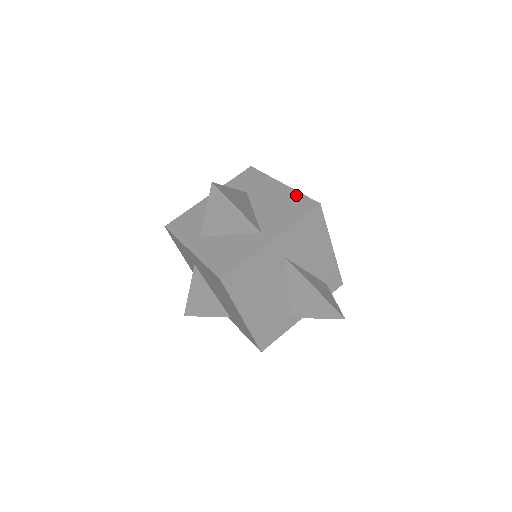
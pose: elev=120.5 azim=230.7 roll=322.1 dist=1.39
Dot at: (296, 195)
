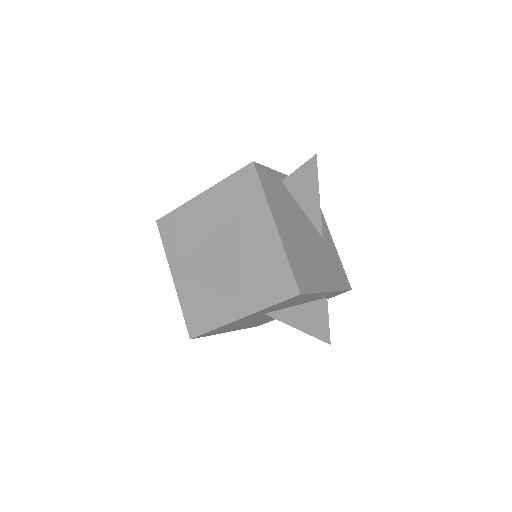
Dot at: (282, 261)
